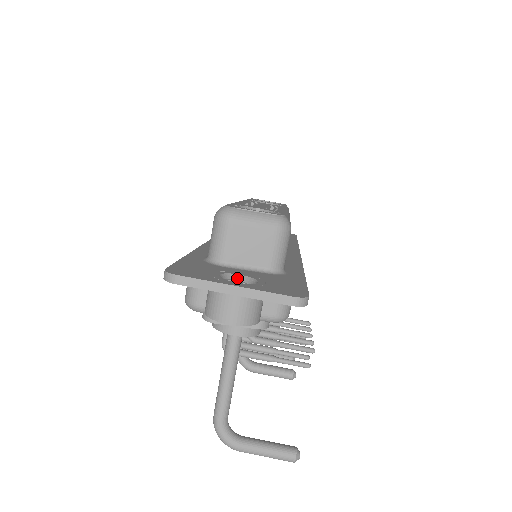
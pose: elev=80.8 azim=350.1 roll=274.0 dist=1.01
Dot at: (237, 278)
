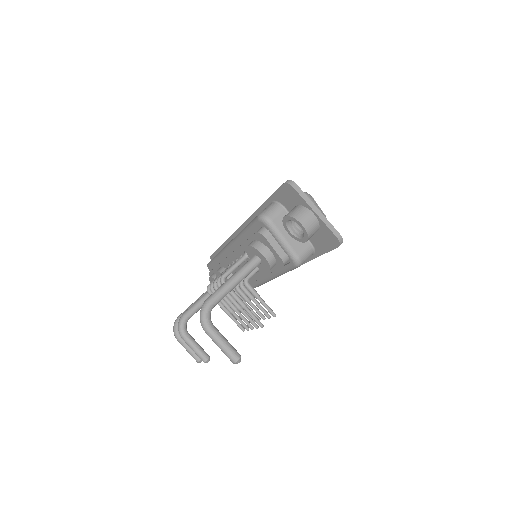
Dot at: occluded
